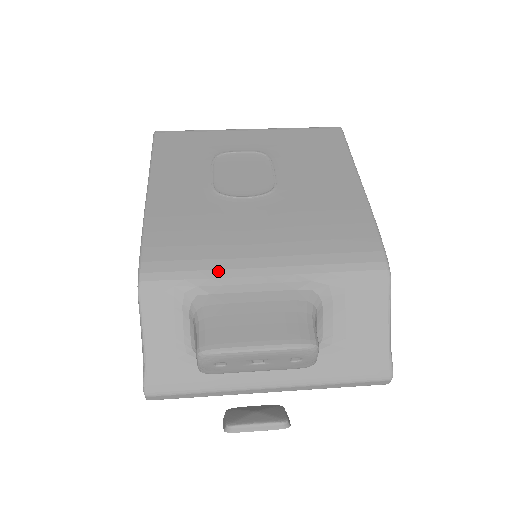
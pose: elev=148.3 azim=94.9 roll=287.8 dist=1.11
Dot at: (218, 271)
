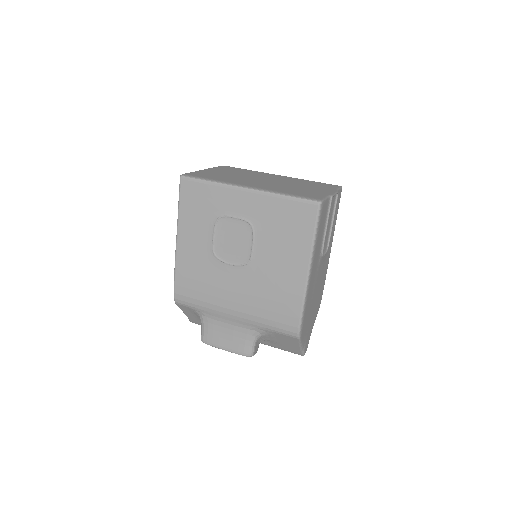
Dot at: (210, 309)
